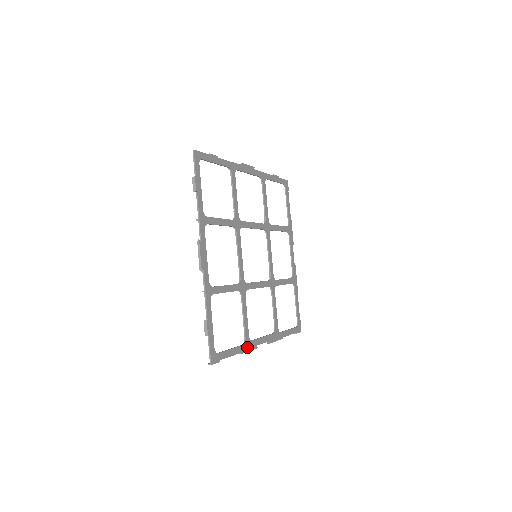
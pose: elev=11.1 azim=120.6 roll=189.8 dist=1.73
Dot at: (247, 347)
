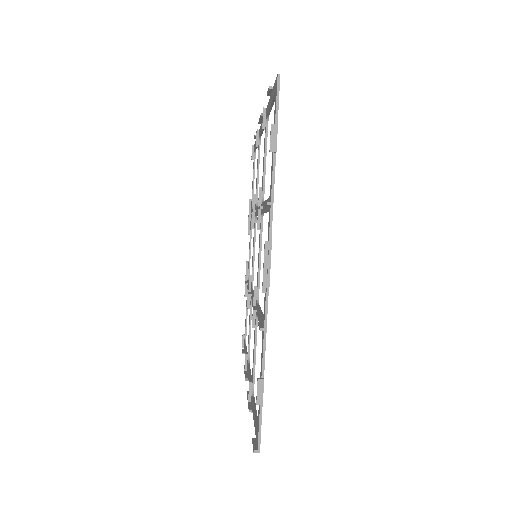
Dot at: occluded
